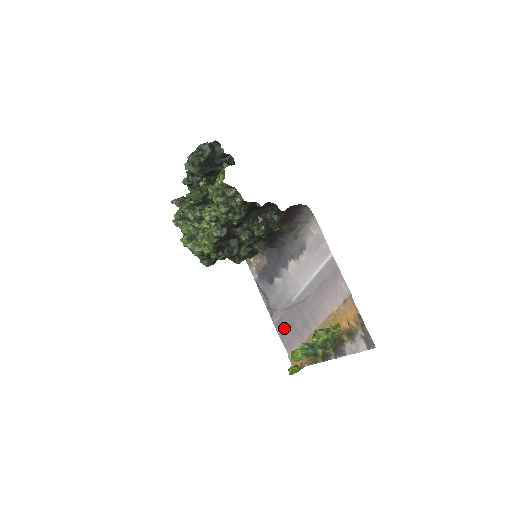
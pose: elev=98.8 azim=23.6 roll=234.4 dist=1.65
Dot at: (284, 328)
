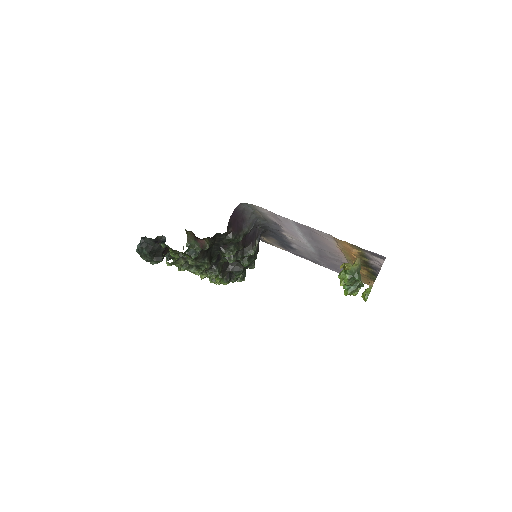
Dot at: (335, 268)
